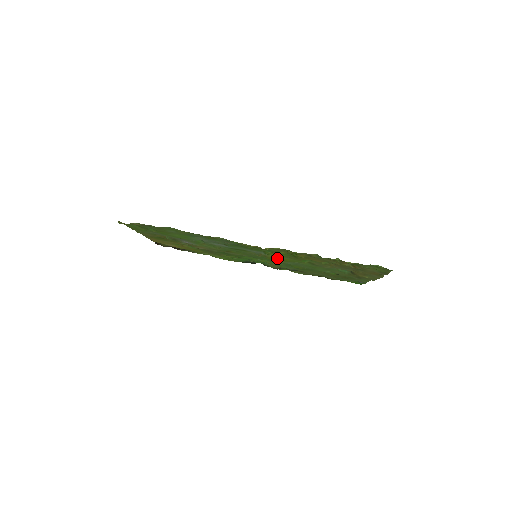
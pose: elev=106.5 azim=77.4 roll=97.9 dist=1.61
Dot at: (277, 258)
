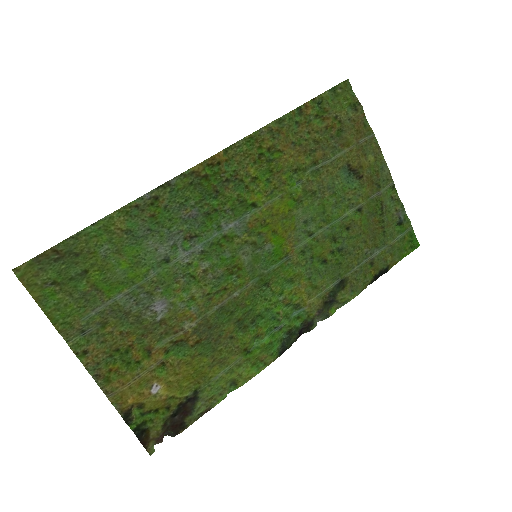
Dot at: (269, 214)
